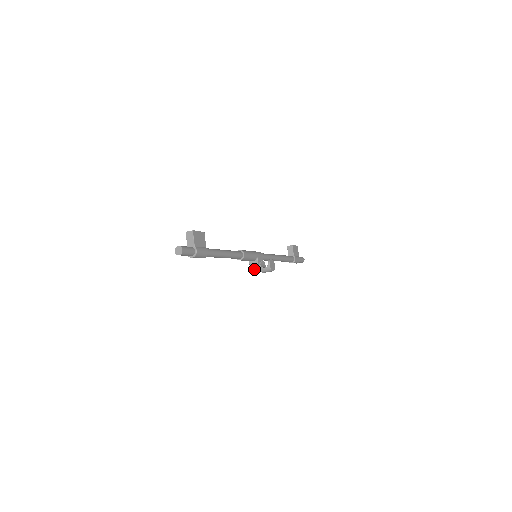
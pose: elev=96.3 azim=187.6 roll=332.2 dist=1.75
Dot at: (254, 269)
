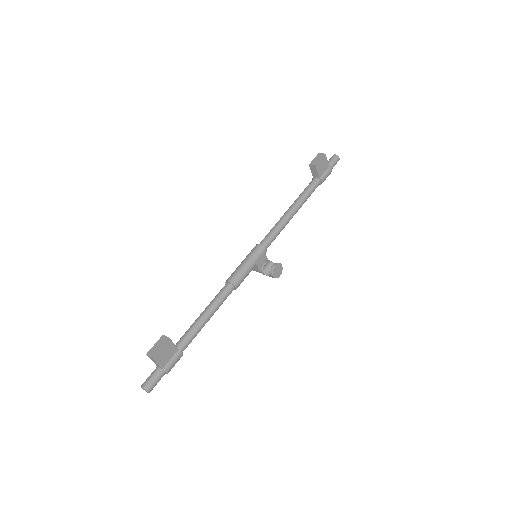
Dot at: occluded
